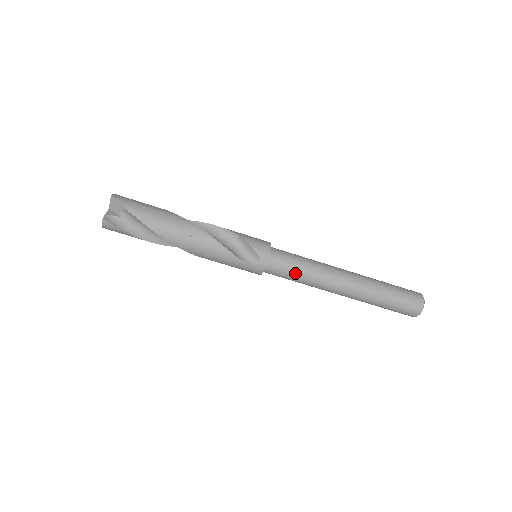
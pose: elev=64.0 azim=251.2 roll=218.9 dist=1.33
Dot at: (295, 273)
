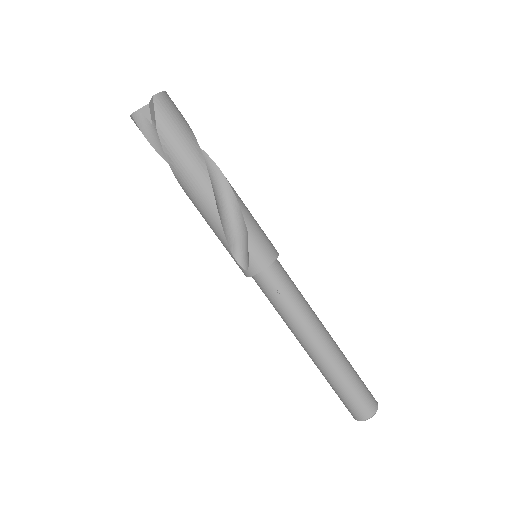
Dot at: (274, 303)
